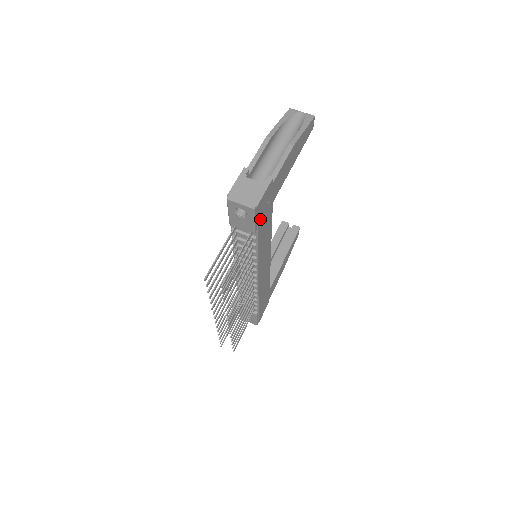
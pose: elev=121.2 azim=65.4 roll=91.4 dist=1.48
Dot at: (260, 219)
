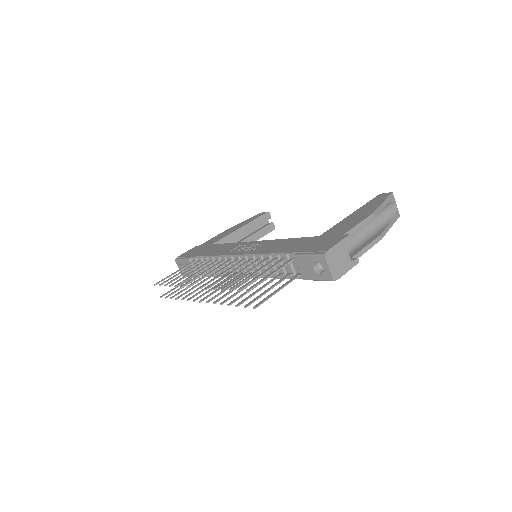
Dot at: occluded
